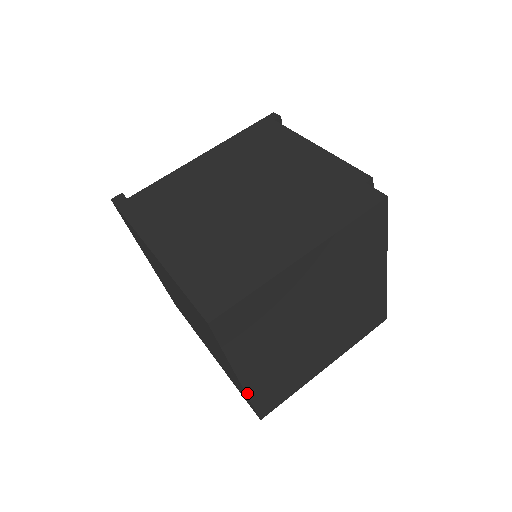
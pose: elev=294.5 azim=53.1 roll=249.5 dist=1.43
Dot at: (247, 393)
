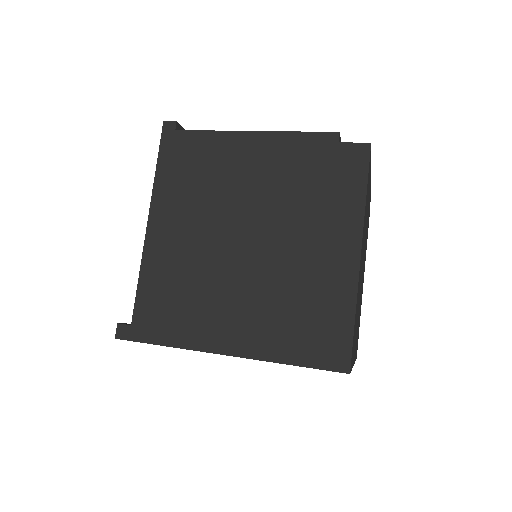
Dot at: occluded
